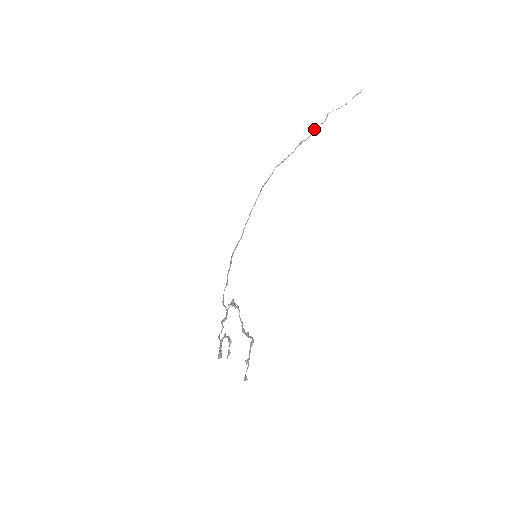
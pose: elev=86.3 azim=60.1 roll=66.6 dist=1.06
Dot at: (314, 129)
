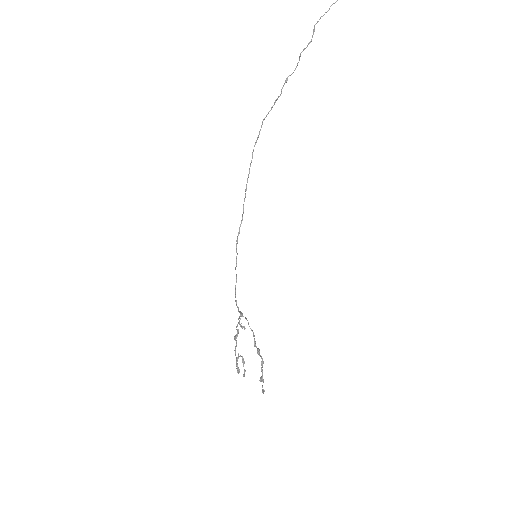
Dot at: (299, 57)
